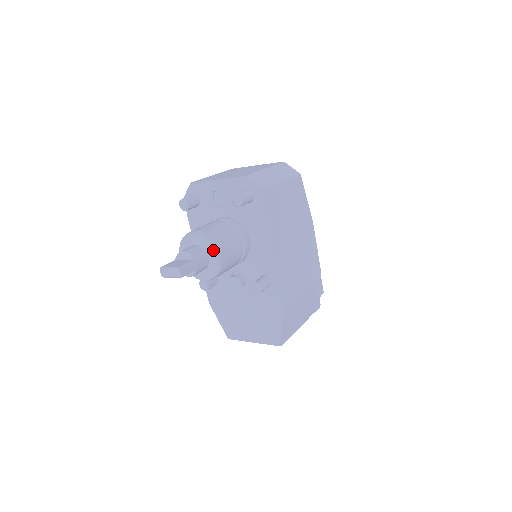
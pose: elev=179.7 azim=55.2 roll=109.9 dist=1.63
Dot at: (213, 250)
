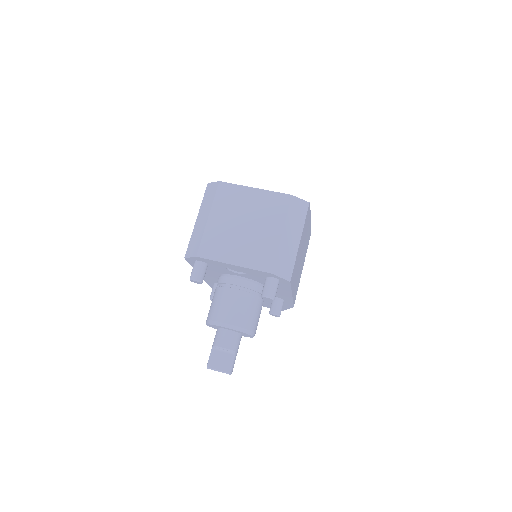
Dot at: (248, 335)
